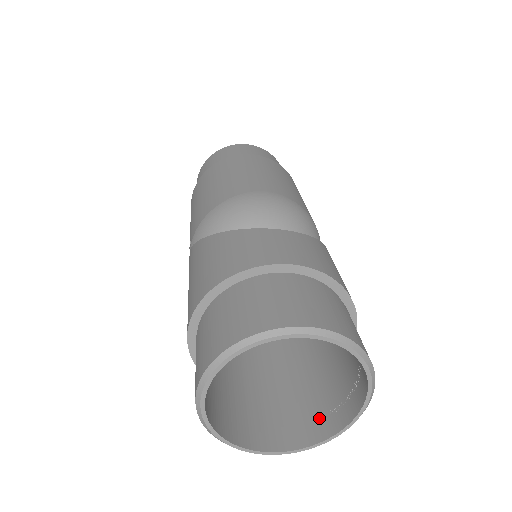
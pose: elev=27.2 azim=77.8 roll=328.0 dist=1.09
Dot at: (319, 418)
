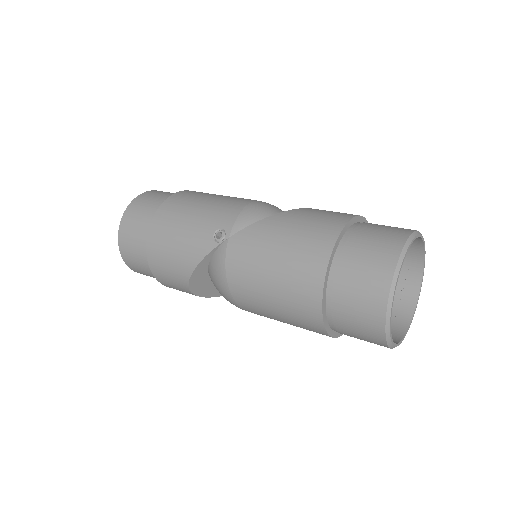
Dot at: occluded
